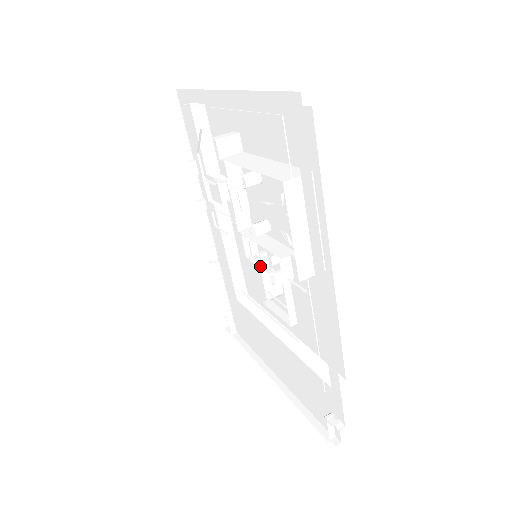
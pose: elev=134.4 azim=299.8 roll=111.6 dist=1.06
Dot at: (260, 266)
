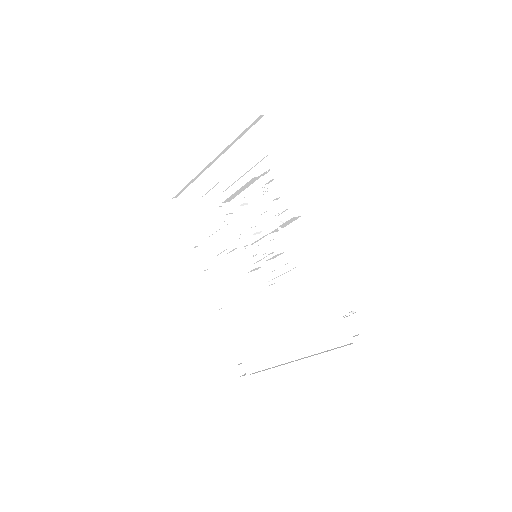
Dot at: occluded
